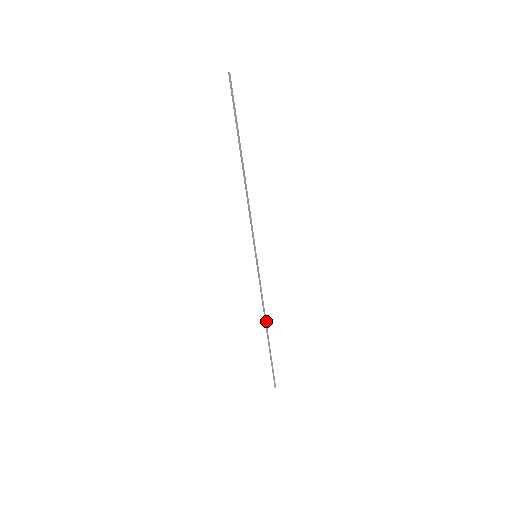
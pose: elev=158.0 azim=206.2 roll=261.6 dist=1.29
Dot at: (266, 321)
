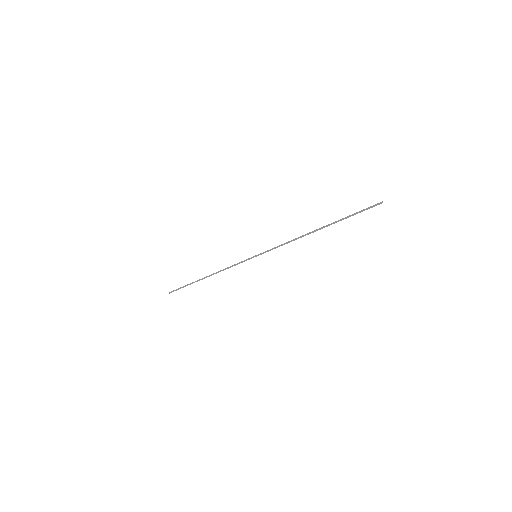
Dot at: occluded
